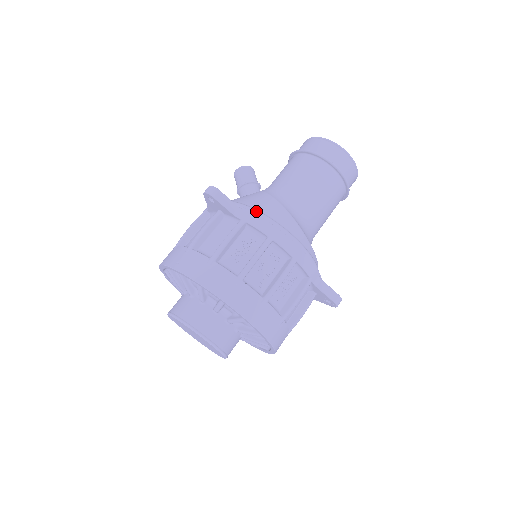
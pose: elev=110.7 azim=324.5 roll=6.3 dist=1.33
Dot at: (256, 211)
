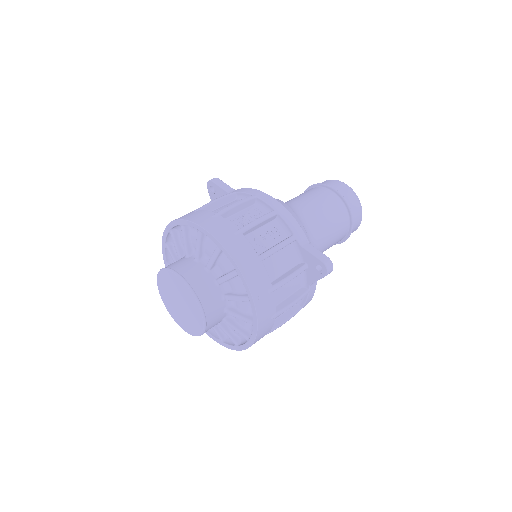
Dot at: occluded
